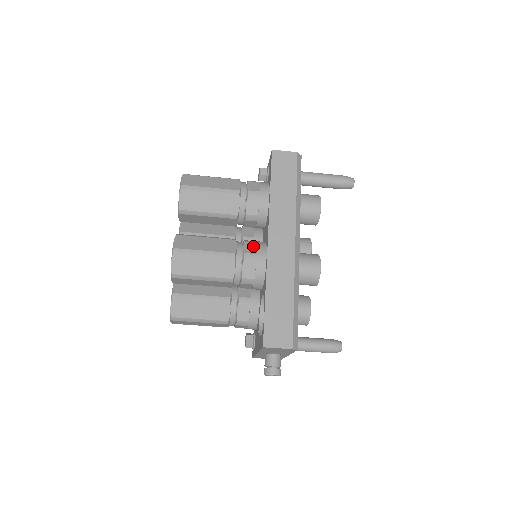
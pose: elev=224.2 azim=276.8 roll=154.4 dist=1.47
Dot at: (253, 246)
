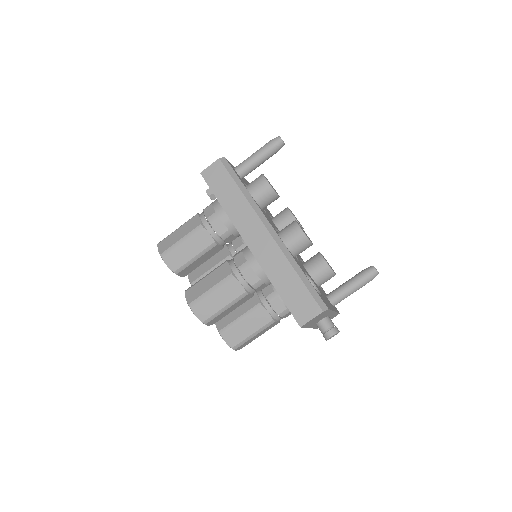
Dot at: (241, 256)
